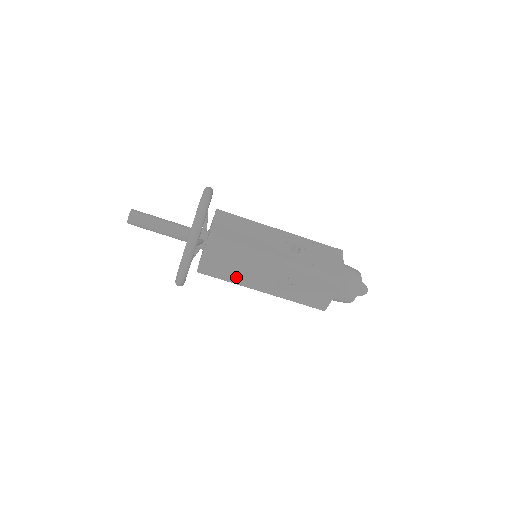
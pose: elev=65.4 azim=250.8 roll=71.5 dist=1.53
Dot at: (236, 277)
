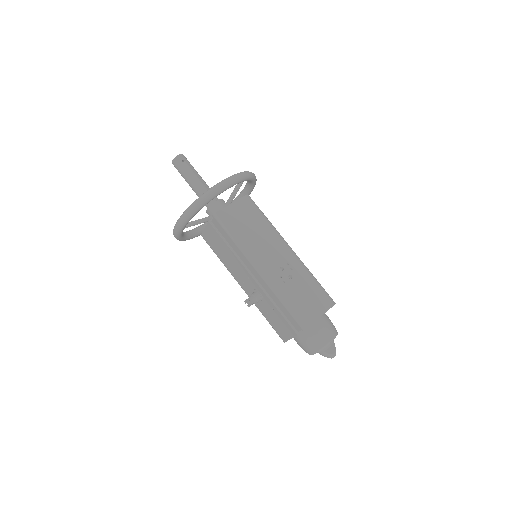
Dot at: (247, 240)
